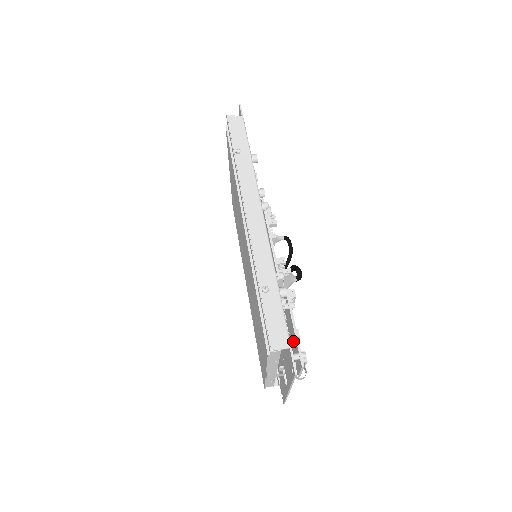
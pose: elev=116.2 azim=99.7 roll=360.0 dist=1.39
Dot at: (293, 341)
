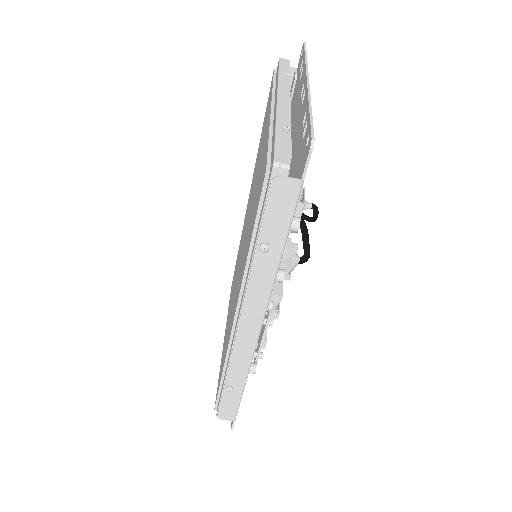
Dot at: occluded
